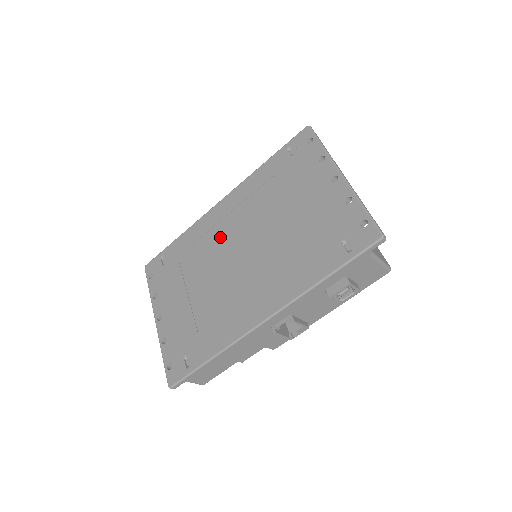
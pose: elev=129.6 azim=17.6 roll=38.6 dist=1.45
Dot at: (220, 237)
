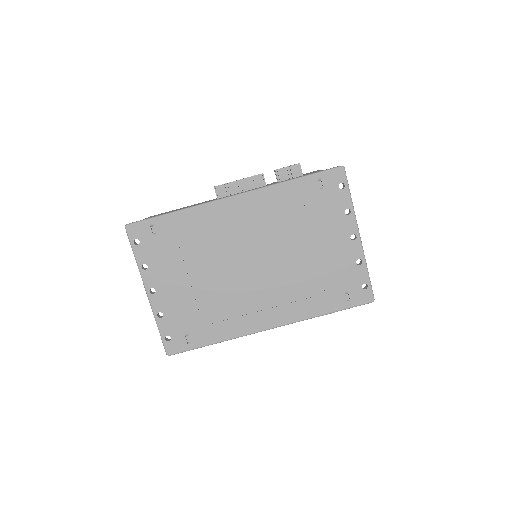
Dot at: (232, 237)
